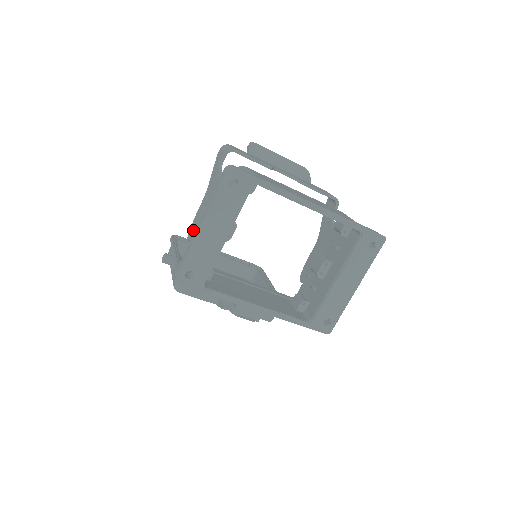
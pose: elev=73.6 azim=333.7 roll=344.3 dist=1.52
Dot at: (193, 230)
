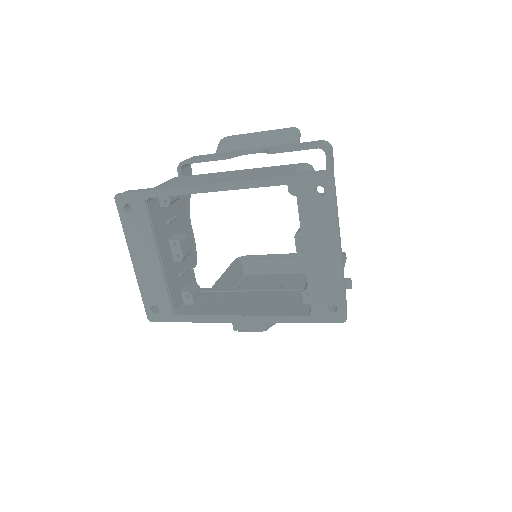
Dot at: occluded
